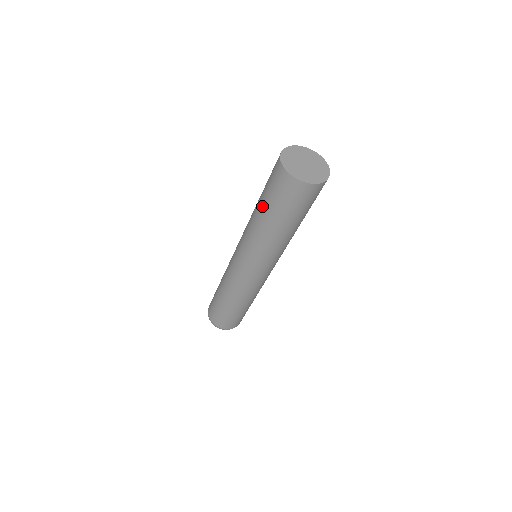
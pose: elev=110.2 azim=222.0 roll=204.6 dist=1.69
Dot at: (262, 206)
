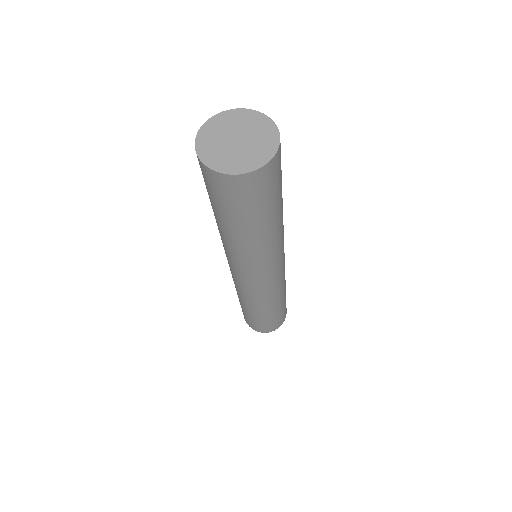
Dot at: (225, 223)
